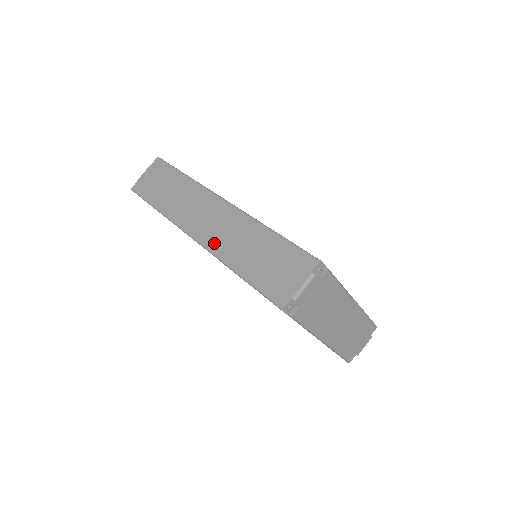
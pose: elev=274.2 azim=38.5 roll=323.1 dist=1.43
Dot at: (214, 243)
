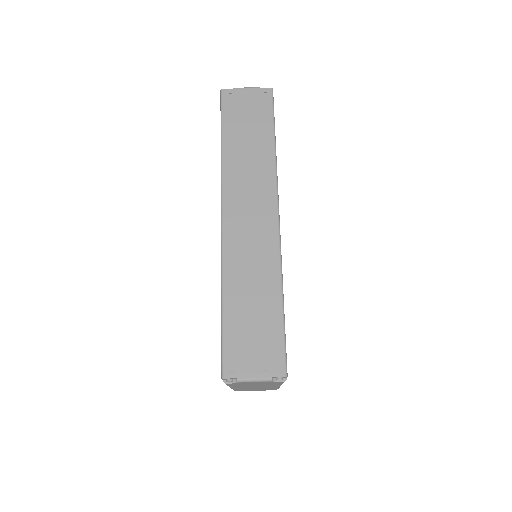
Dot at: (232, 249)
